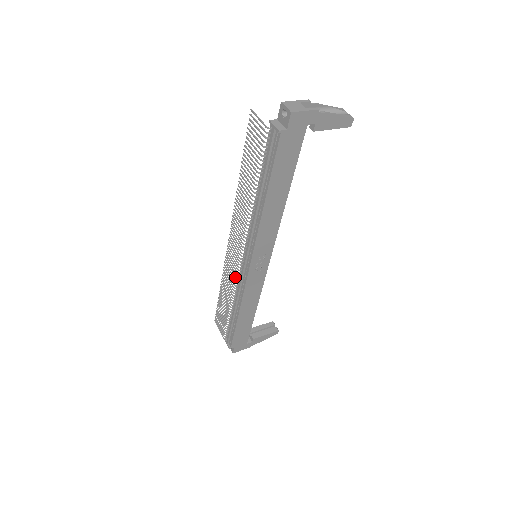
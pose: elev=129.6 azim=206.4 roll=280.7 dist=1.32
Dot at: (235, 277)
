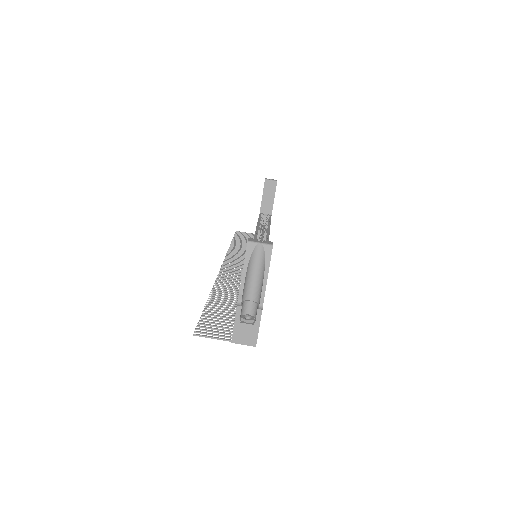
Dot at: occluded
